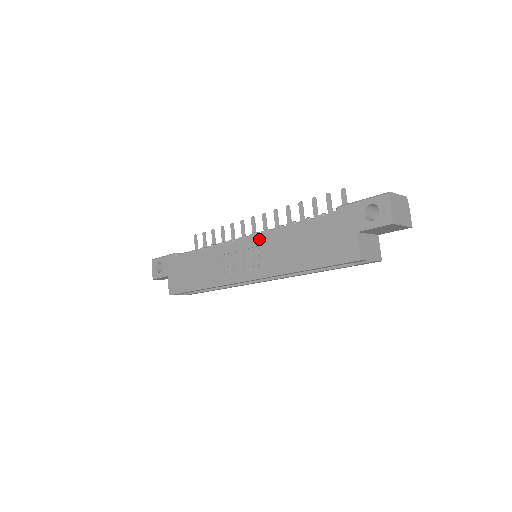
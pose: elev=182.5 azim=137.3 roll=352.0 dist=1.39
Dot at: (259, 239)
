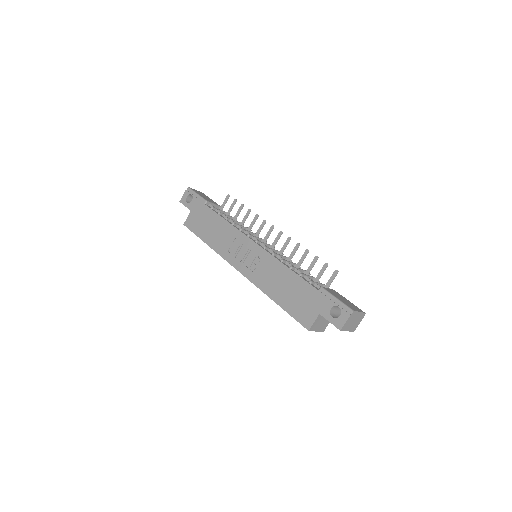
Dot at: (264, 254)
